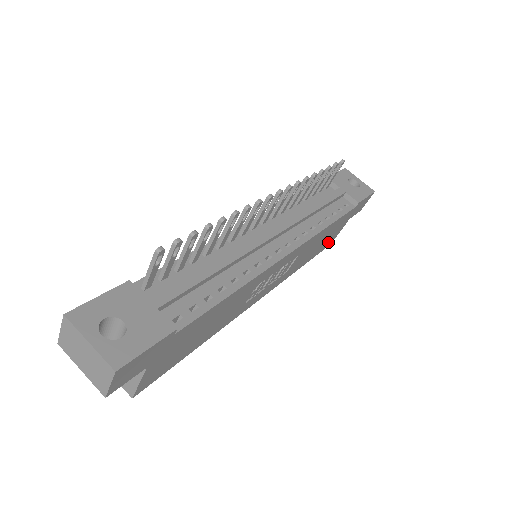
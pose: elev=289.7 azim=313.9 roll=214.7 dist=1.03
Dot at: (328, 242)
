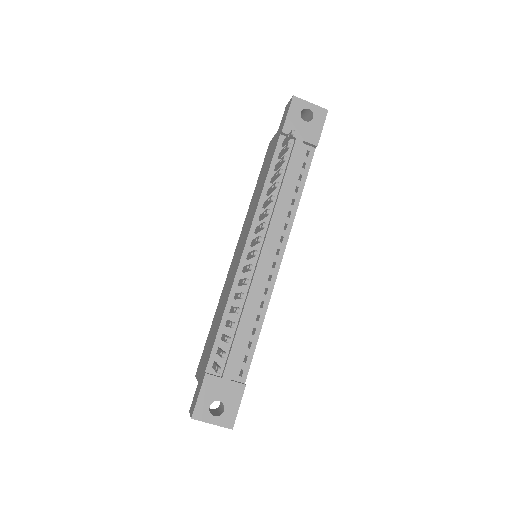
Dot at: occluded
